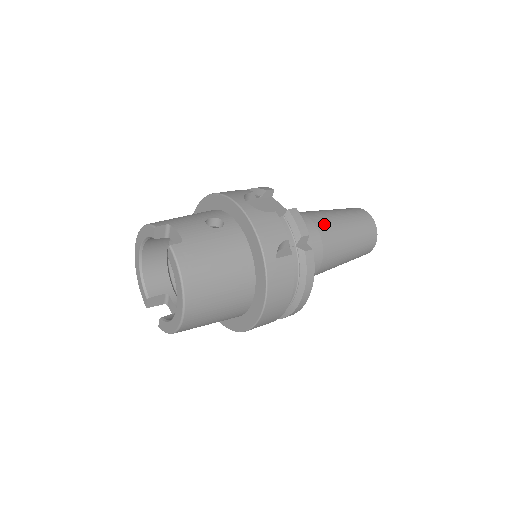
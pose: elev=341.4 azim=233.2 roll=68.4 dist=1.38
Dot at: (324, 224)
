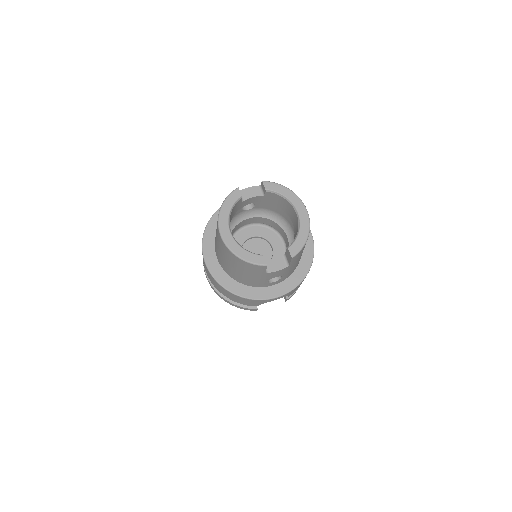
Dot at: occluded
